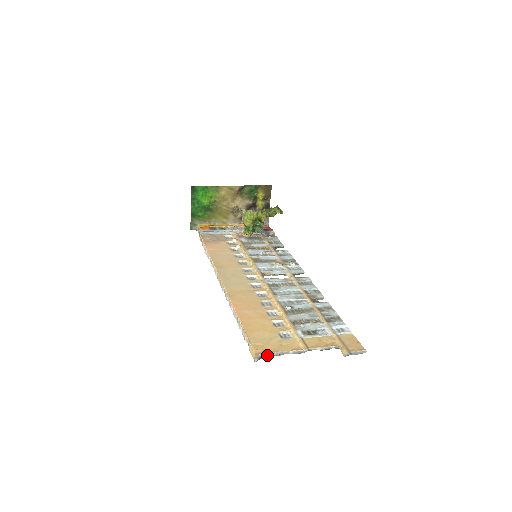
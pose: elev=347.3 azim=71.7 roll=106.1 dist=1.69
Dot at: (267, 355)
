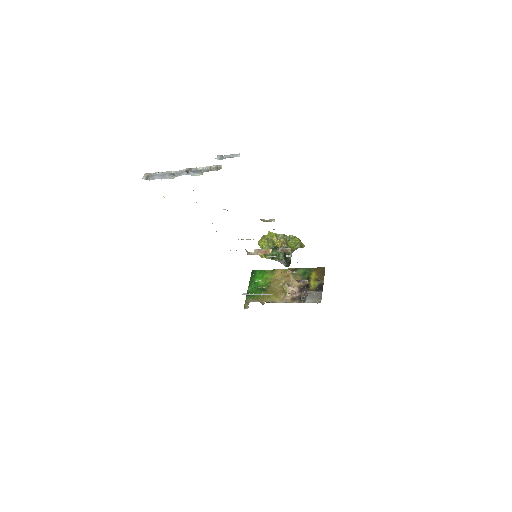
Dot at: (154, 174)
